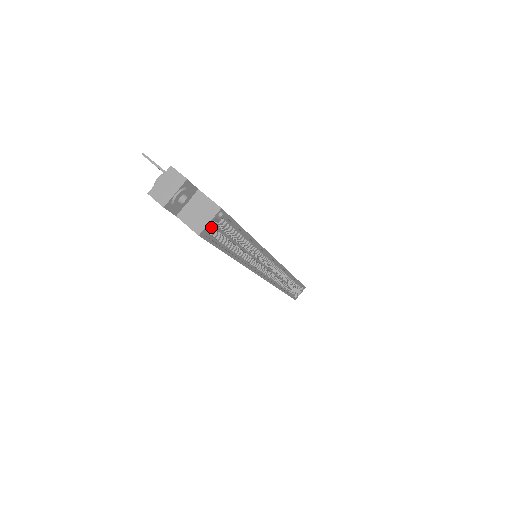
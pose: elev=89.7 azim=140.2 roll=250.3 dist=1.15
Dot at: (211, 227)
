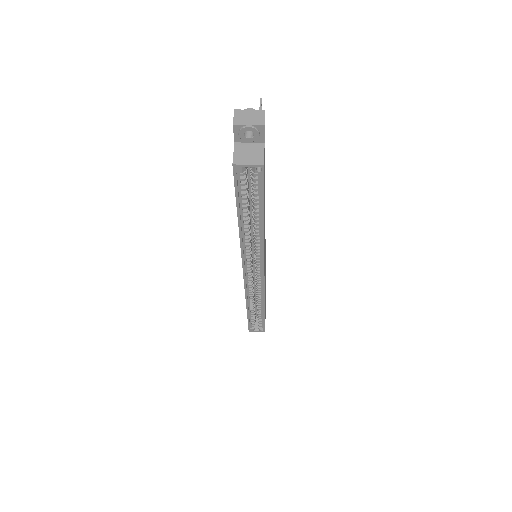
Dot at: (246, 173)
